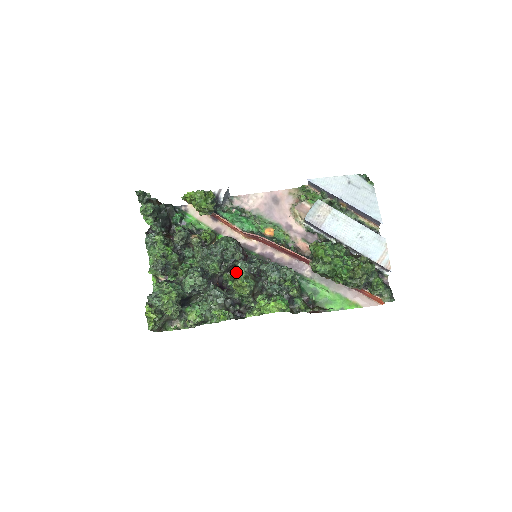
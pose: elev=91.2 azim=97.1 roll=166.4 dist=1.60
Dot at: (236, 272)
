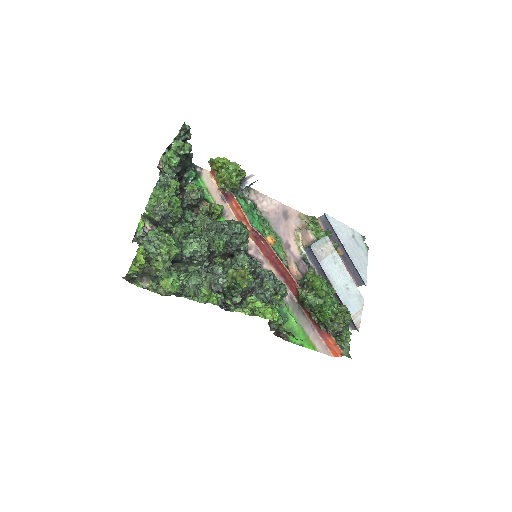
Dot at: (232, 261)
